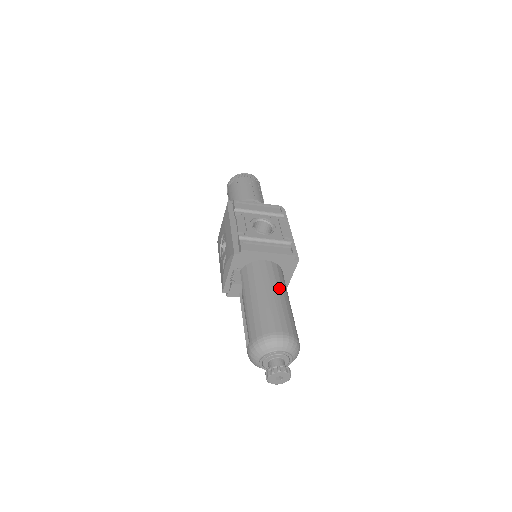
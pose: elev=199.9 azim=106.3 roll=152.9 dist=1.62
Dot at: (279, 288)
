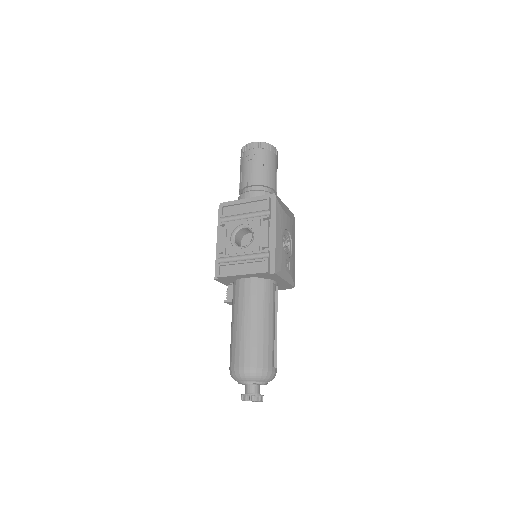
Dot at: (252, 312)
